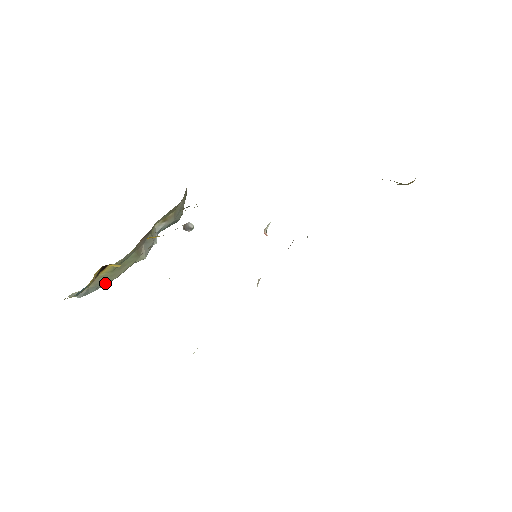
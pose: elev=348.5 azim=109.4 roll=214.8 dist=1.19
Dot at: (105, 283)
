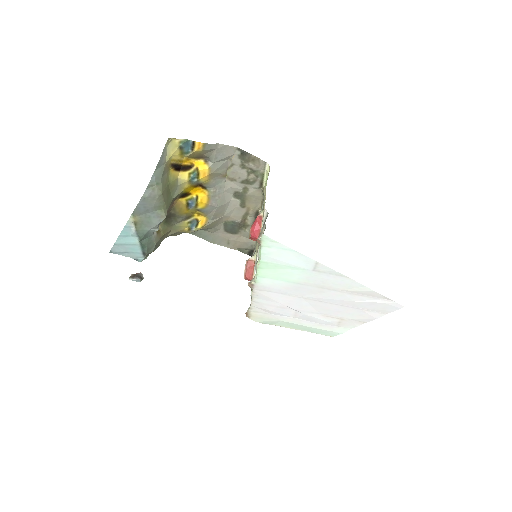
Dot at: (160, 183)
